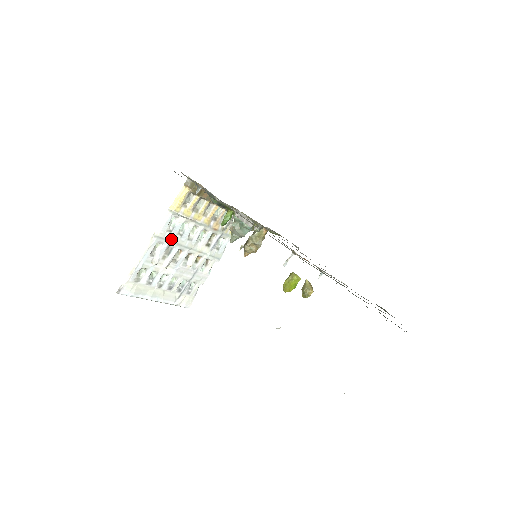
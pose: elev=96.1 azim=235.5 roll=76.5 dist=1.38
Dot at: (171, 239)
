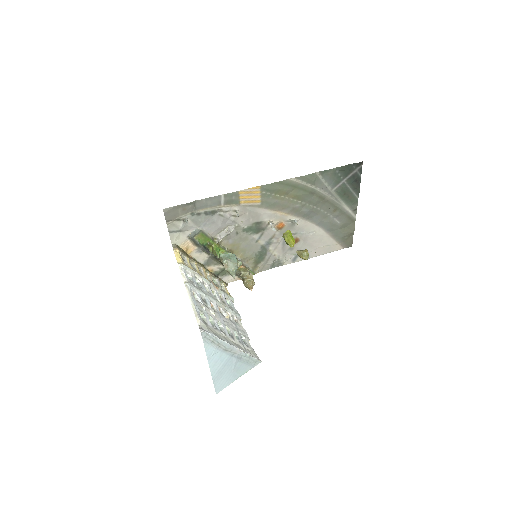
Dot at: (198, 289)
